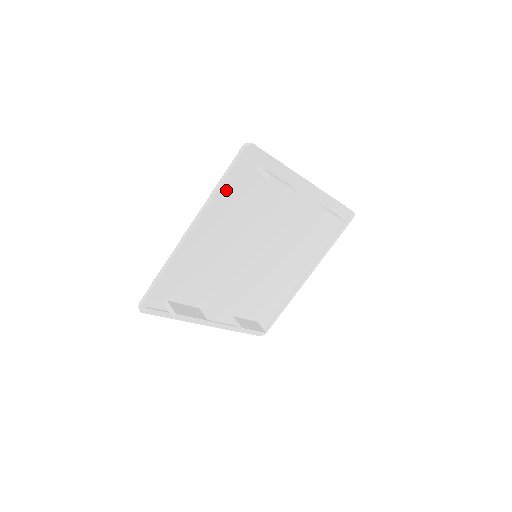
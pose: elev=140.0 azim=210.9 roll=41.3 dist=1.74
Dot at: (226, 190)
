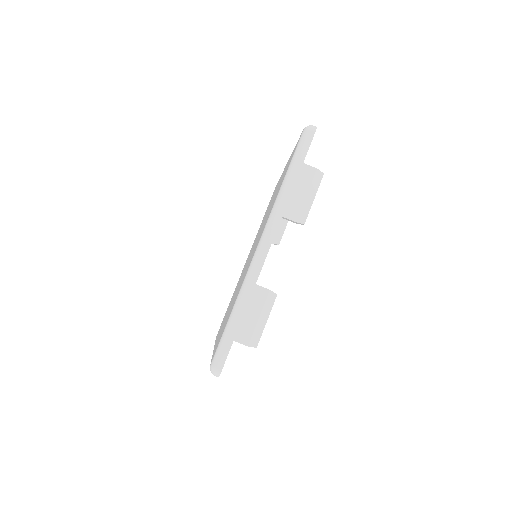
Dot at: occluded
